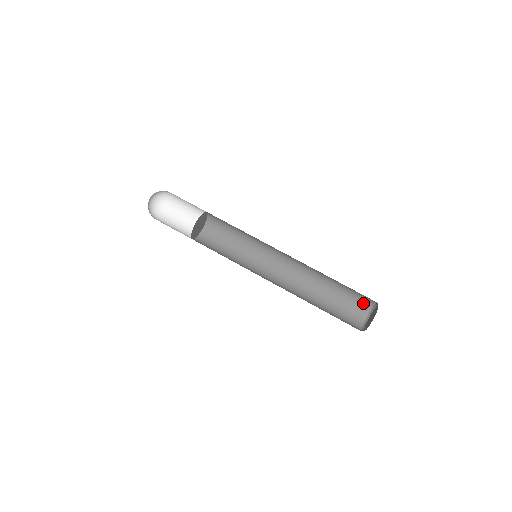
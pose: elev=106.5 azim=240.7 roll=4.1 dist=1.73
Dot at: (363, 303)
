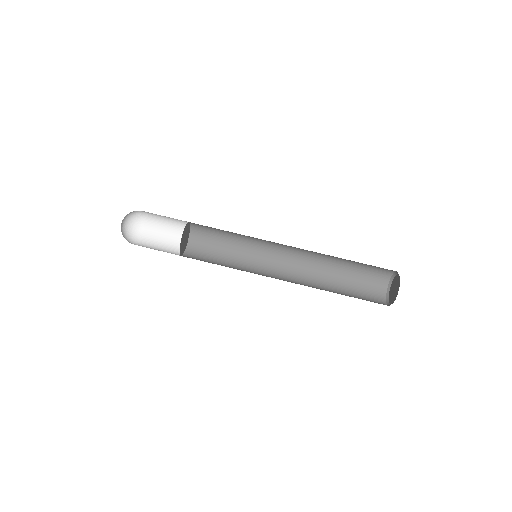
Dot at: (378, 282)
